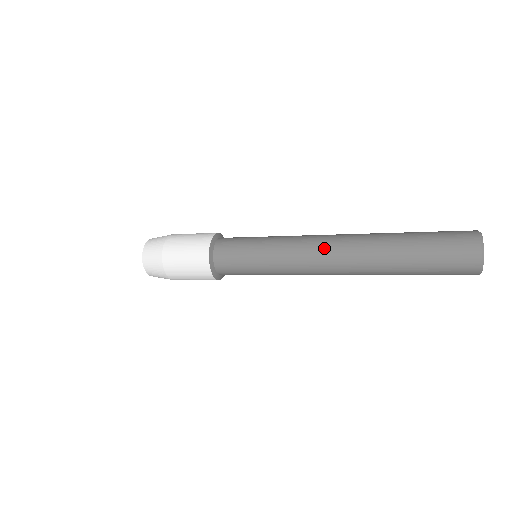
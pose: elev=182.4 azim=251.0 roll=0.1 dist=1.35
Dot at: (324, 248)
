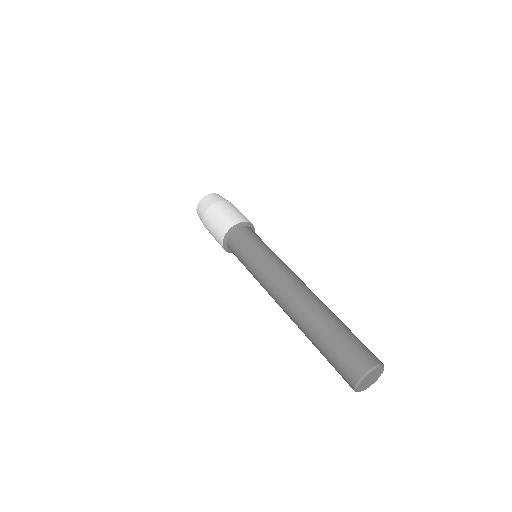
Dot at: (277, 299)
